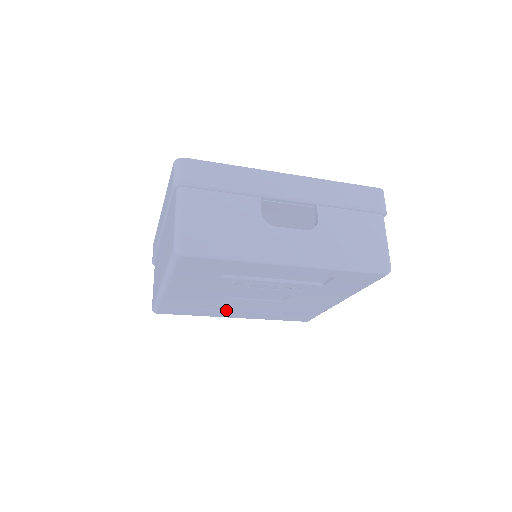
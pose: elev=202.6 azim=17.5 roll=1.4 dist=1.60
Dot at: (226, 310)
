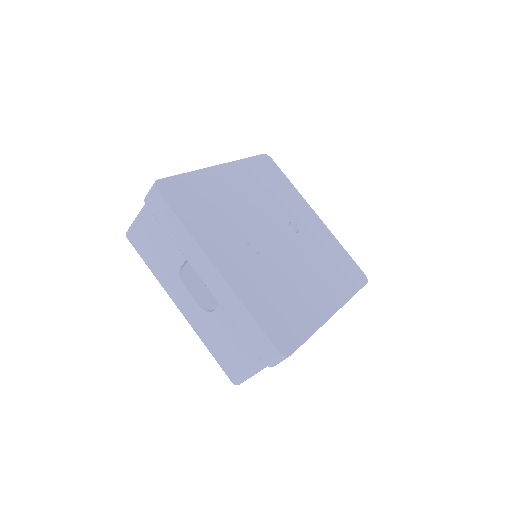
Dot at: occluded
